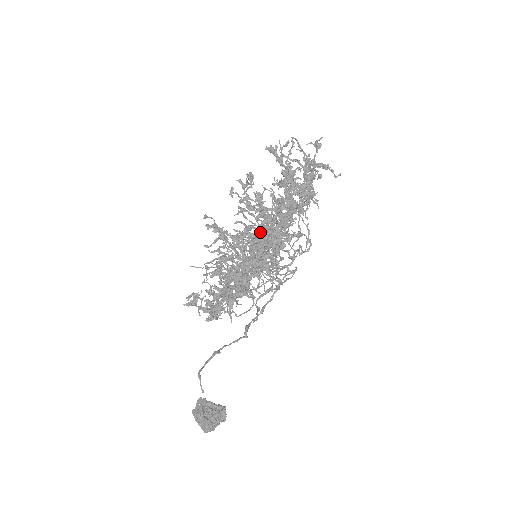
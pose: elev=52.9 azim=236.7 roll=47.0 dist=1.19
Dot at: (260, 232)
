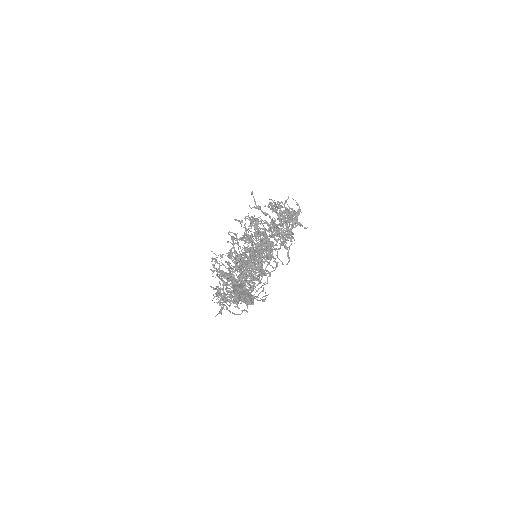
Dot at: (264, 237)
